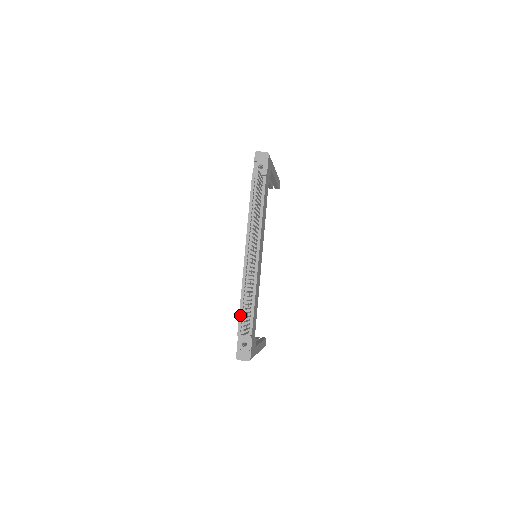
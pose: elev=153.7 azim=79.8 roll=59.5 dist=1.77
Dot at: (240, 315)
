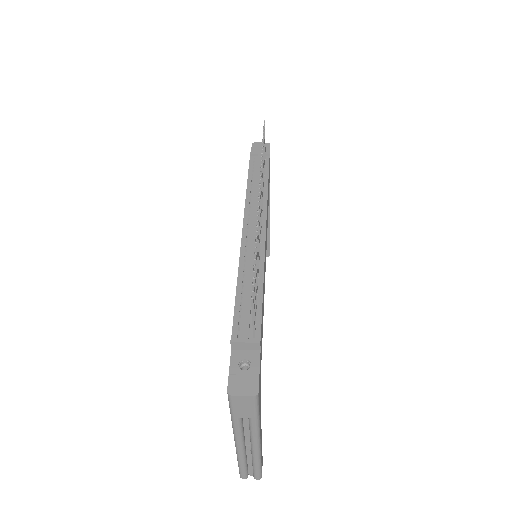
Dot at: (236, 310)
